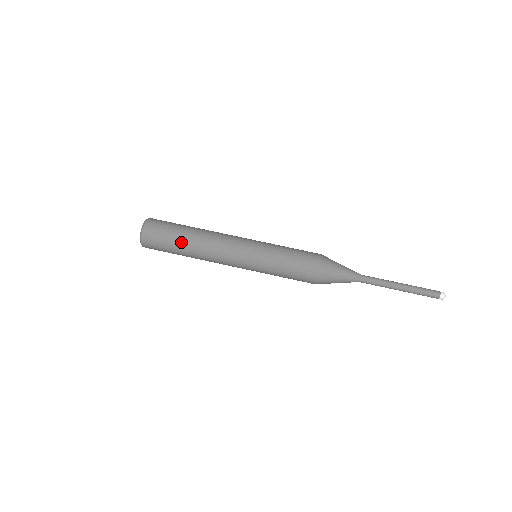
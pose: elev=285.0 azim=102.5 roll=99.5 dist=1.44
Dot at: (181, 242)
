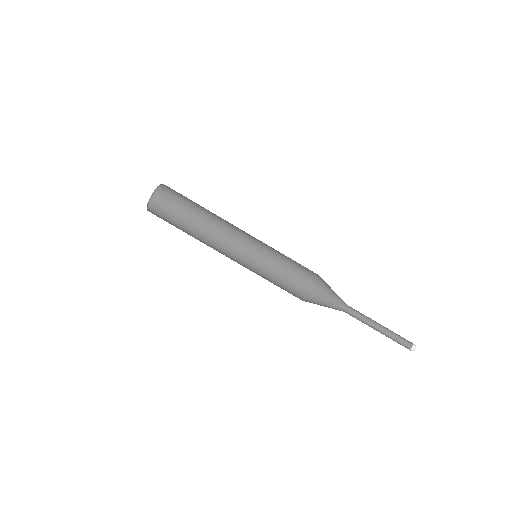
Dot at: (187, 223)
